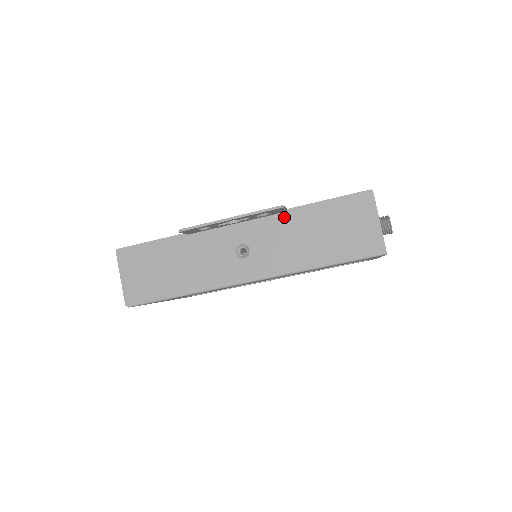
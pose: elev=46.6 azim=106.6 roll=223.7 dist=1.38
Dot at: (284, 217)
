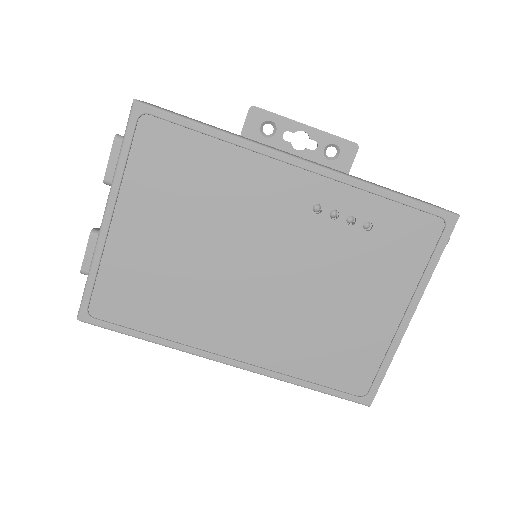
Dot at: occluded
